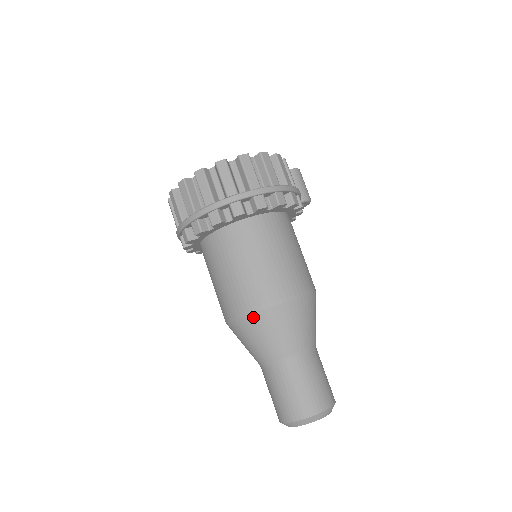
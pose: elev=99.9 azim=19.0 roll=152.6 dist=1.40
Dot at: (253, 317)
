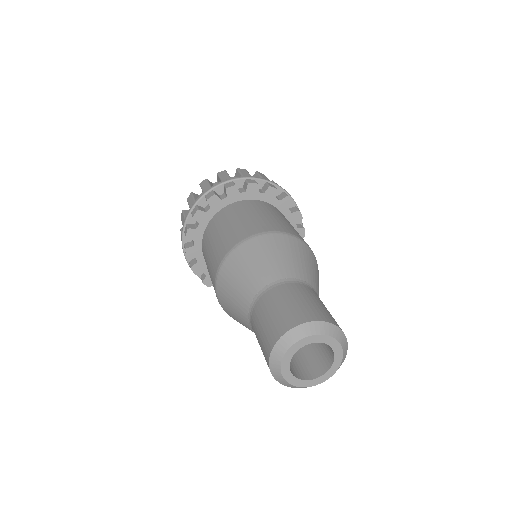
Dot at: (254, 240)
